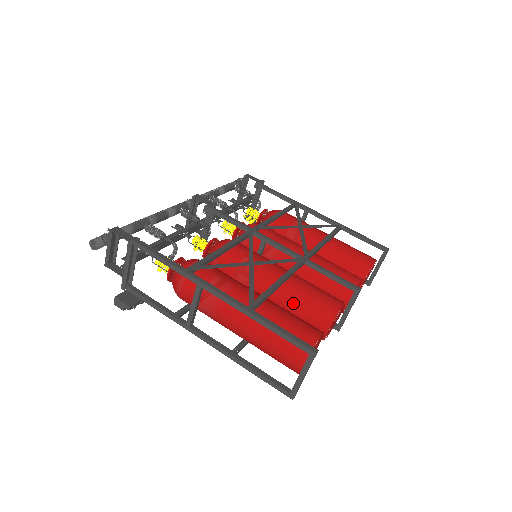
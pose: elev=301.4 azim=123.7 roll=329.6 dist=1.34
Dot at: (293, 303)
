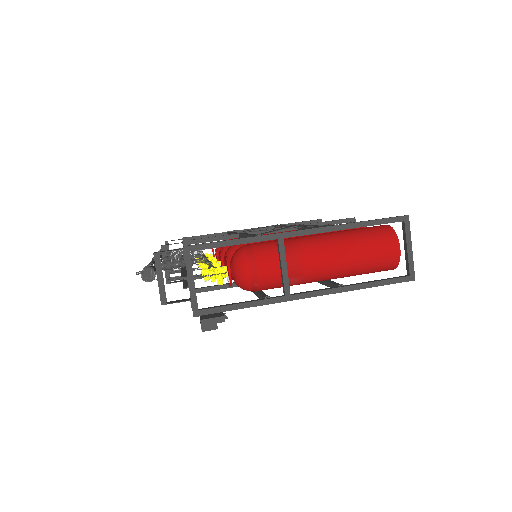
Dot at: occluded
